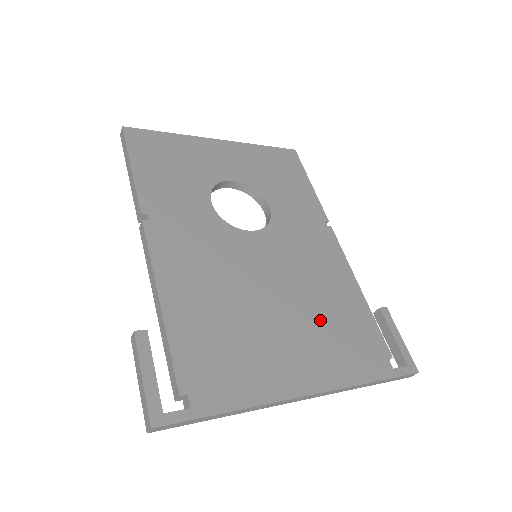
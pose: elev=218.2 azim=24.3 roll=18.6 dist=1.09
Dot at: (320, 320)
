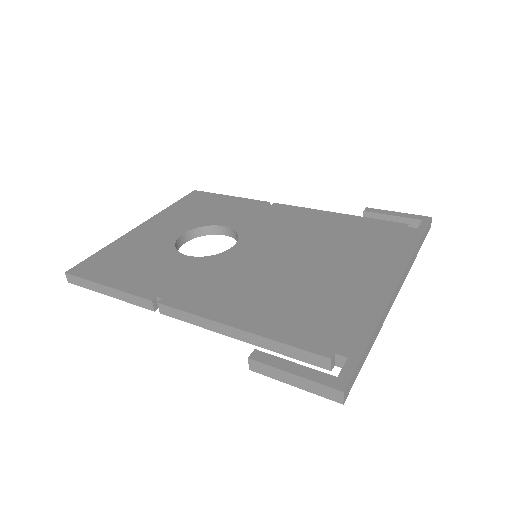
Dot at: (343, 246)
